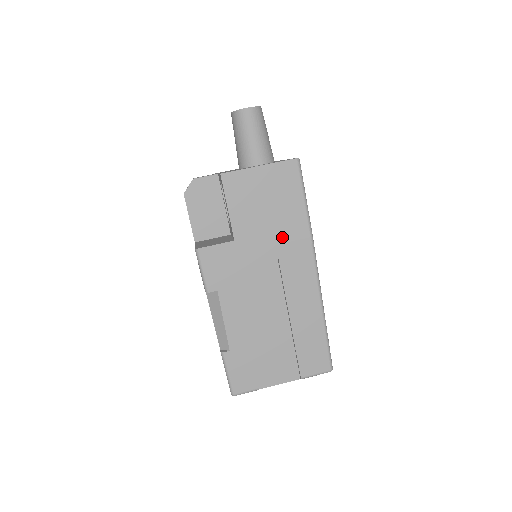
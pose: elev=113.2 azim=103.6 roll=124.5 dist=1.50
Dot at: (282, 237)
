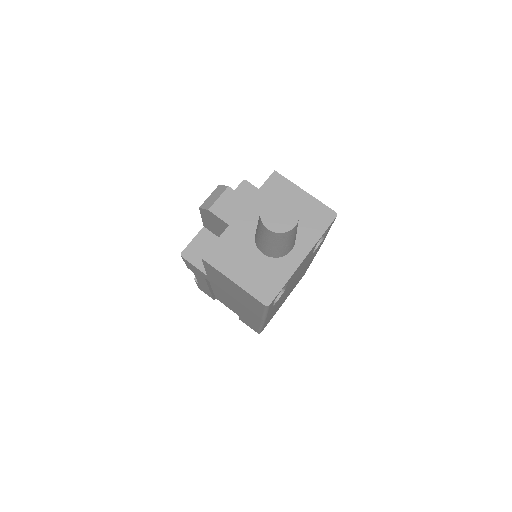
Dot at: (241, 303)
